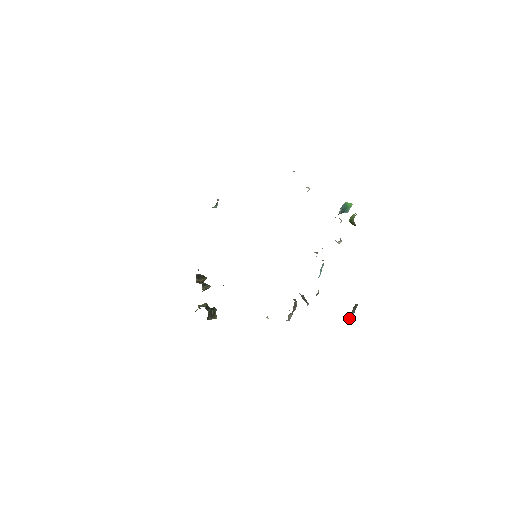
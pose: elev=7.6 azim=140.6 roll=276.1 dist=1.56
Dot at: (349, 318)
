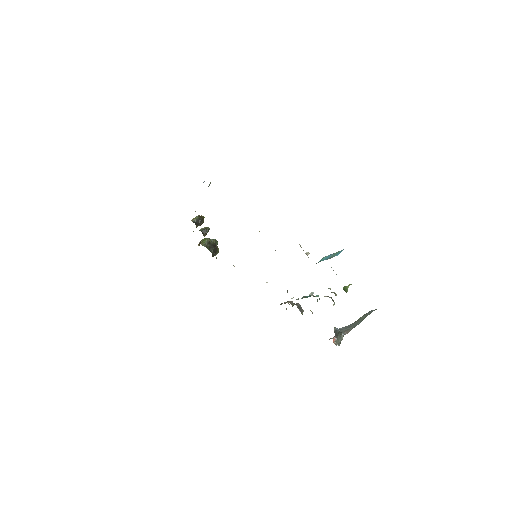
Dot at: (335, 343)
